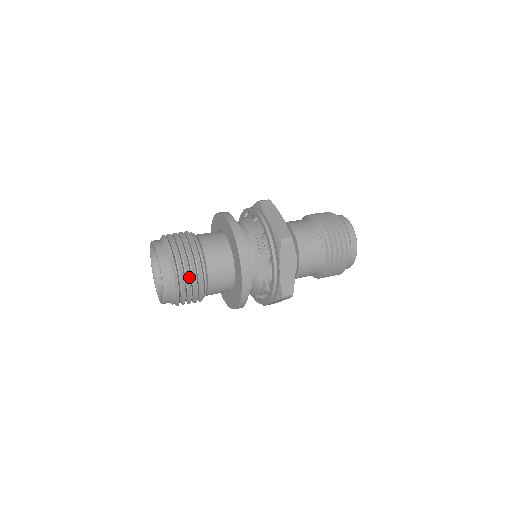
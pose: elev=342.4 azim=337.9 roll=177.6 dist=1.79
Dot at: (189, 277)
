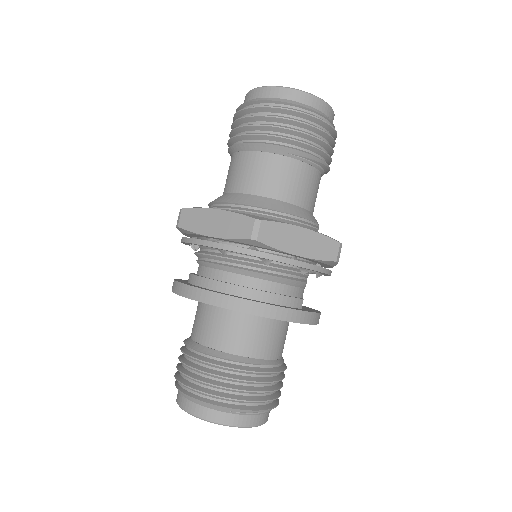
Dot at: occluded
